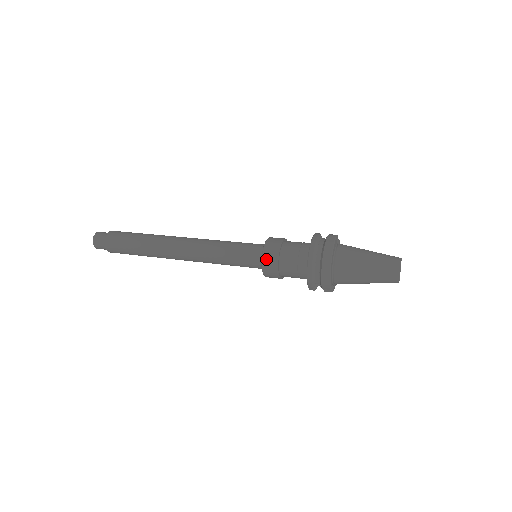
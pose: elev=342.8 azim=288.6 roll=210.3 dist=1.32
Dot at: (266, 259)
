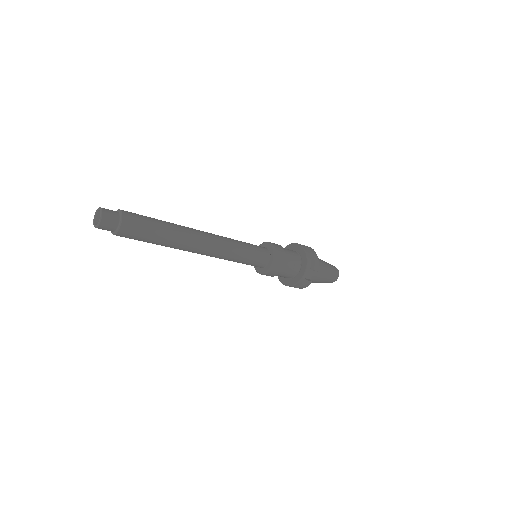
Dot at: (276, 246)
